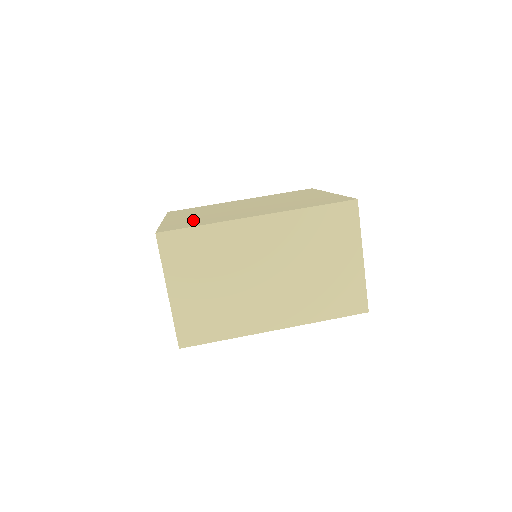
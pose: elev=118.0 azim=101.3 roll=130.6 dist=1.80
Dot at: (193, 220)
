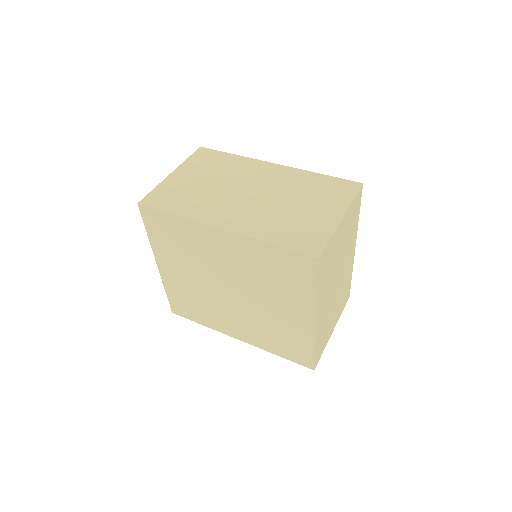
Dot at: occluded
